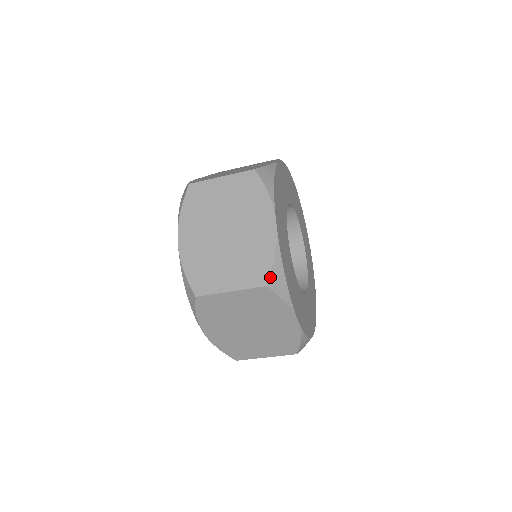
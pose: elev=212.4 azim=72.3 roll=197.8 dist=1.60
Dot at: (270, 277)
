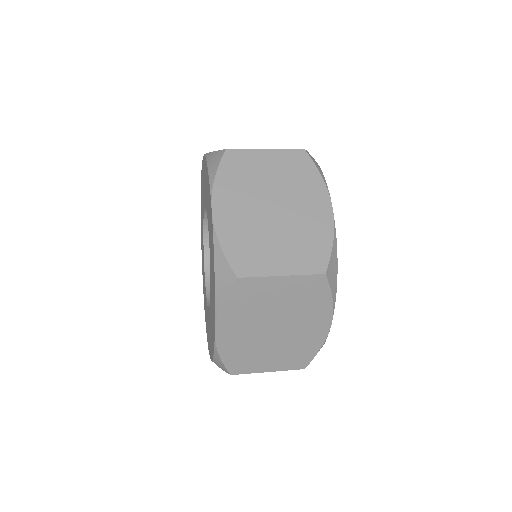
Dot at: occluded
